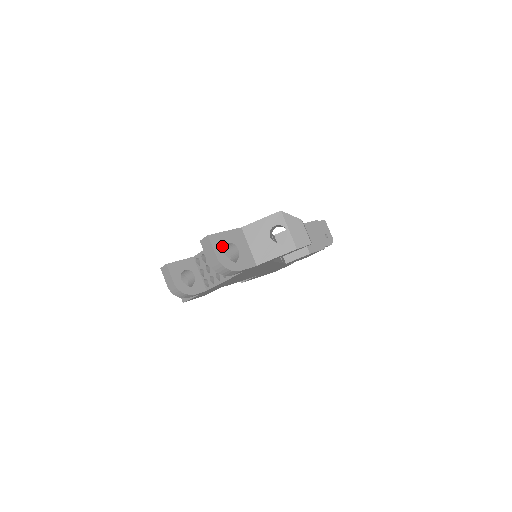
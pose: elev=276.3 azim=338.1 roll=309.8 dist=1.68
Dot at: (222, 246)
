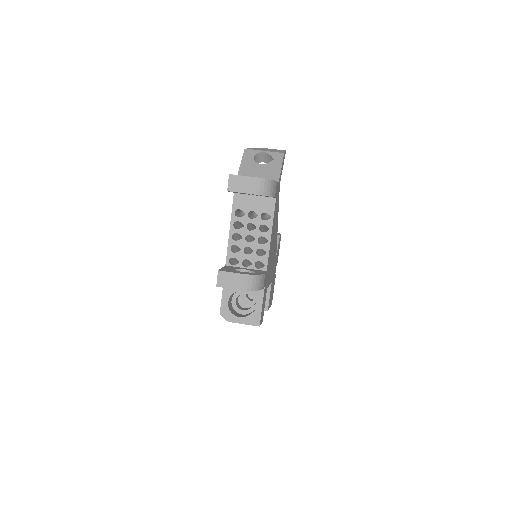
Dot at: occluded
